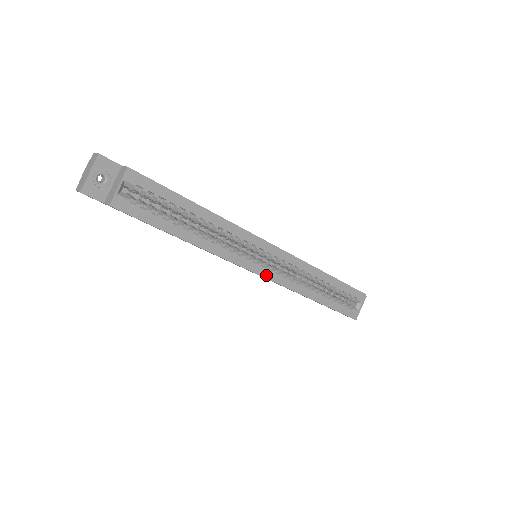
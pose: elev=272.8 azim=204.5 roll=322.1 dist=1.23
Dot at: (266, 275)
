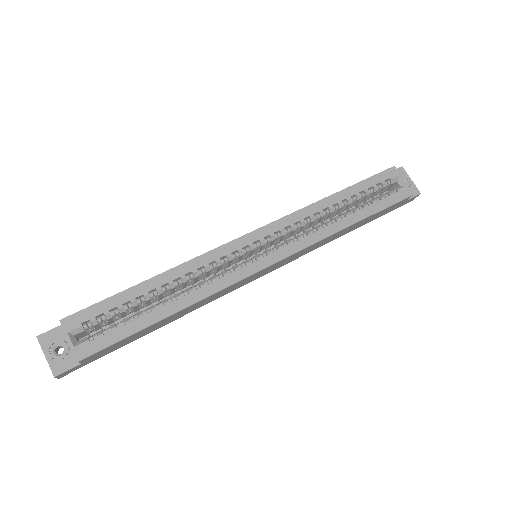
Dot at: (276, 259)
